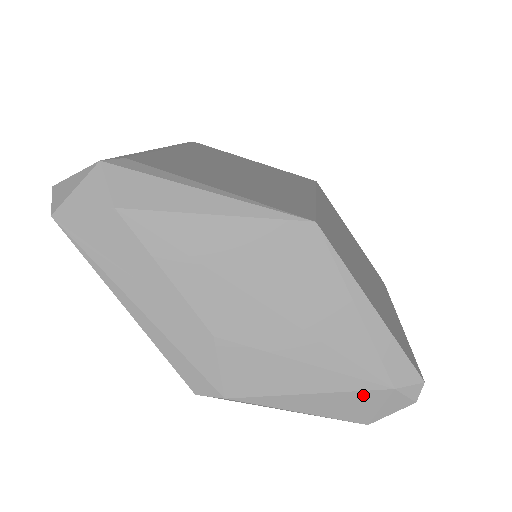
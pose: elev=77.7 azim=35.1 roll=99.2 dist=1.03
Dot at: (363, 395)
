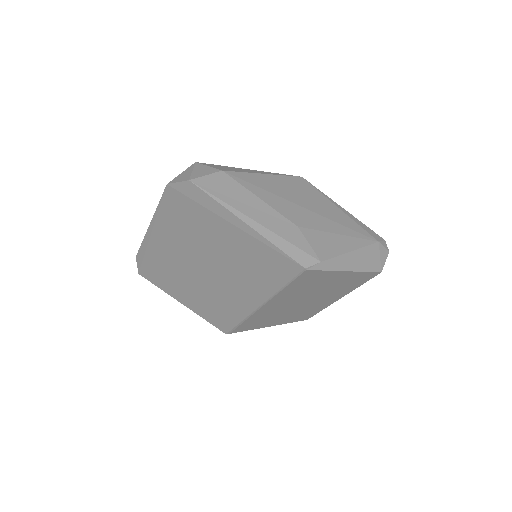
Dot at: (370, 248)
